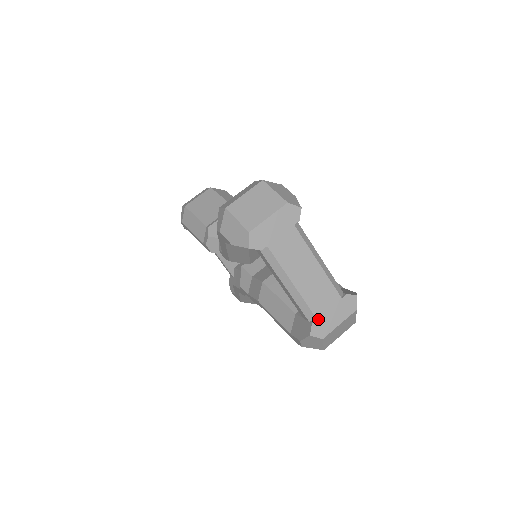
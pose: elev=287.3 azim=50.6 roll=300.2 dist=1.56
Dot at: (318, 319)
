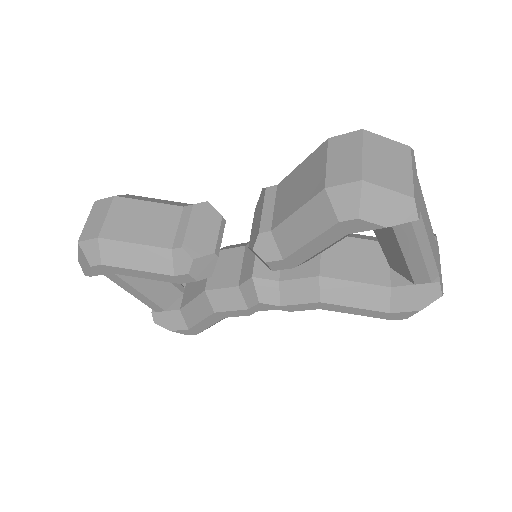
Dot at: (439, 274)
